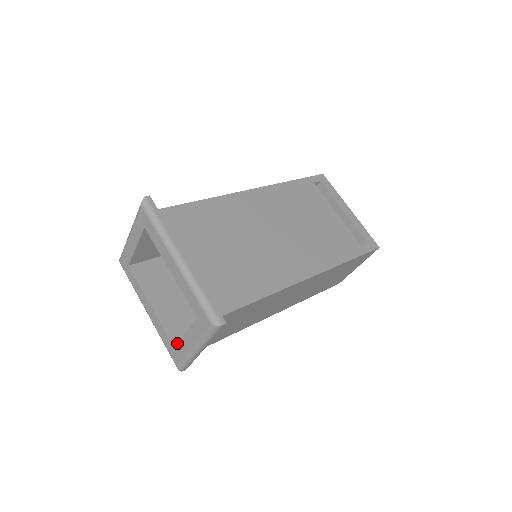
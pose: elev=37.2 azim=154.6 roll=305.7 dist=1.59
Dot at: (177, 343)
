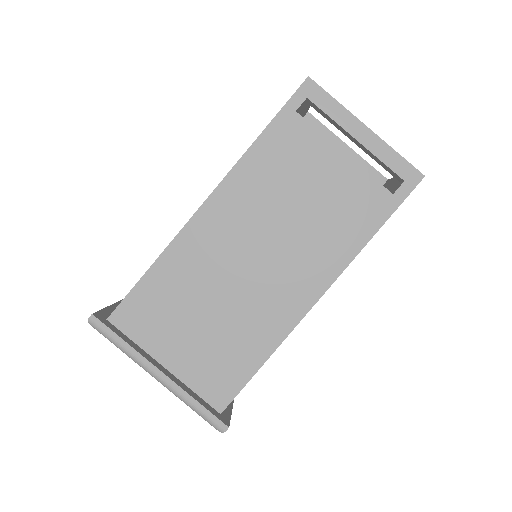
Dot at: occluded
